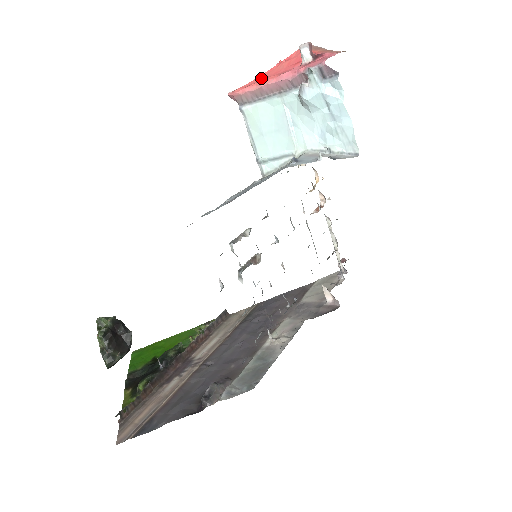
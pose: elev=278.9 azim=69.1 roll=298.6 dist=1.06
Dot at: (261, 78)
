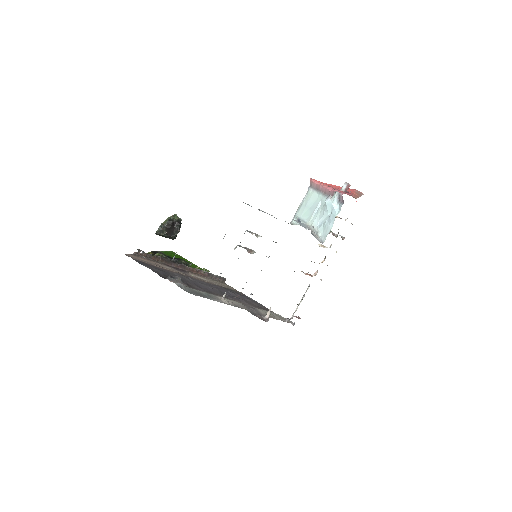
Dot at: (327, 184)
